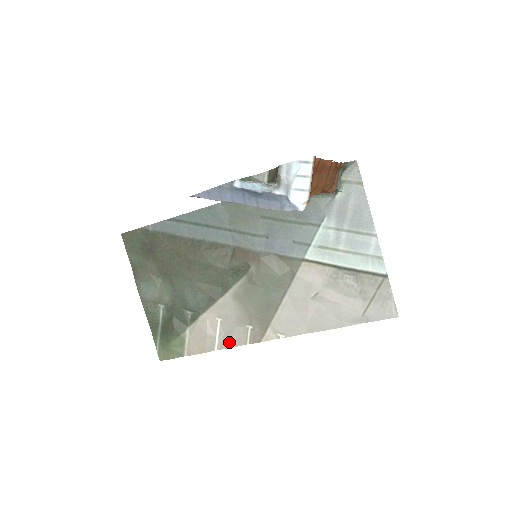
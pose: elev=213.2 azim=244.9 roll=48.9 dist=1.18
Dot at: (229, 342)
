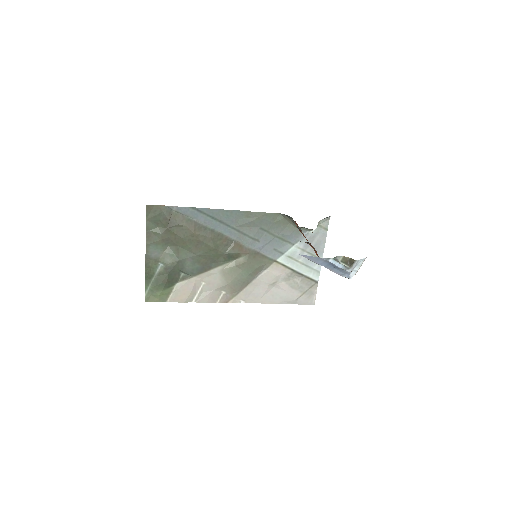
Dot at: (205, 299)
